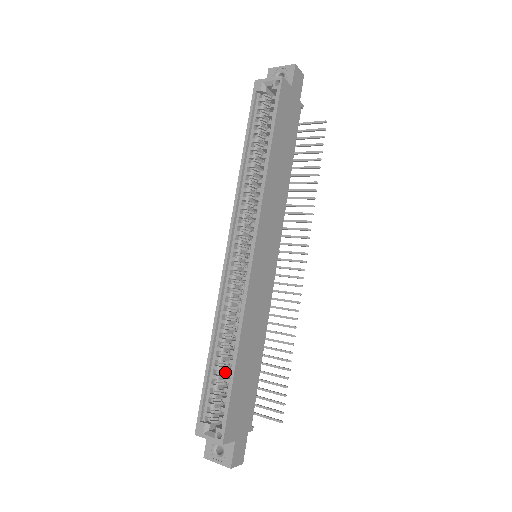
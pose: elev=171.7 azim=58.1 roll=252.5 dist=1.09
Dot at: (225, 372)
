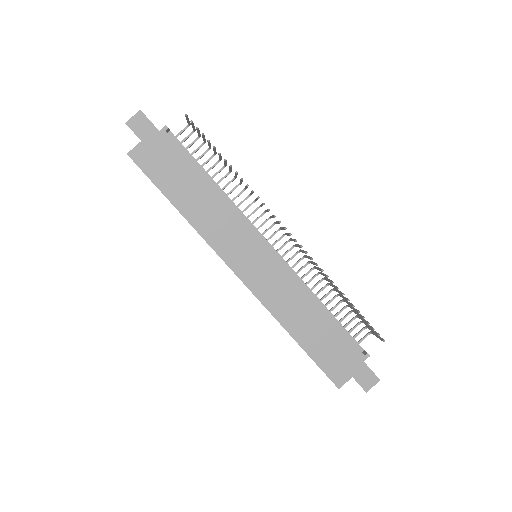
Dot at: occluded
